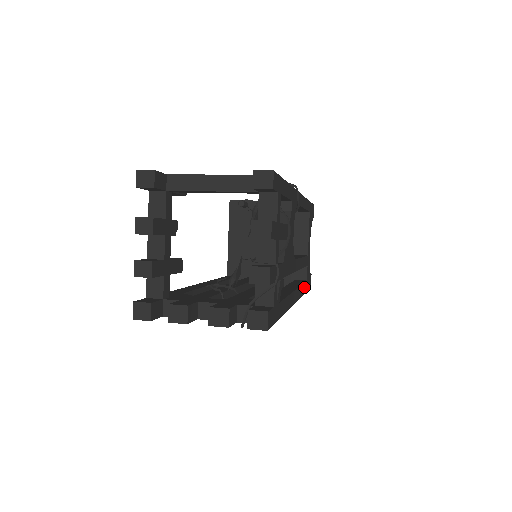
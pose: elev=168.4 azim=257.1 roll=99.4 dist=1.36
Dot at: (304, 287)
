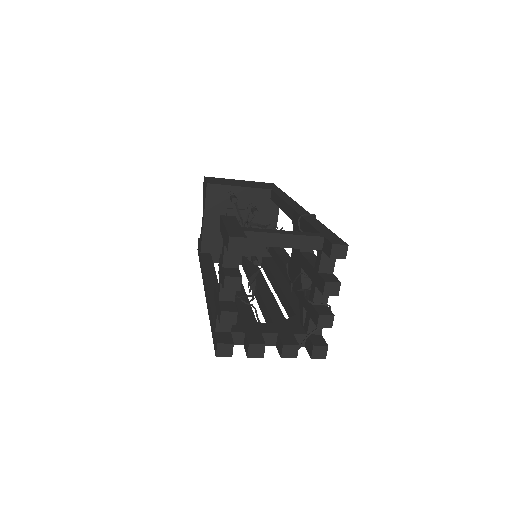
Dot at: occluded
